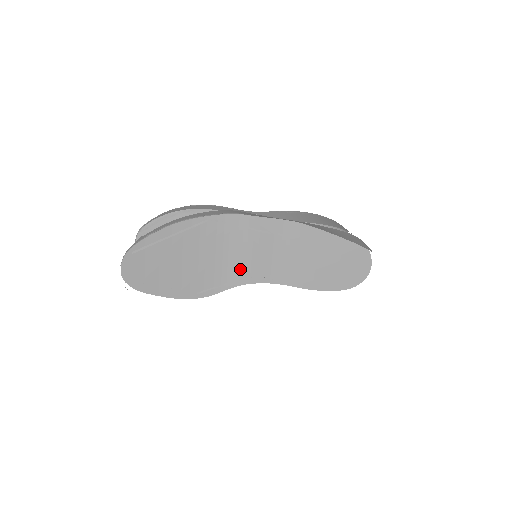
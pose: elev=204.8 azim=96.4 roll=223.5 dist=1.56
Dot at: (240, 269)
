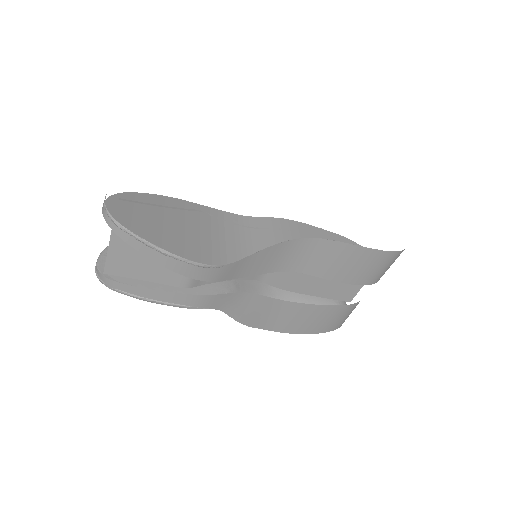
Dot at: occluded
